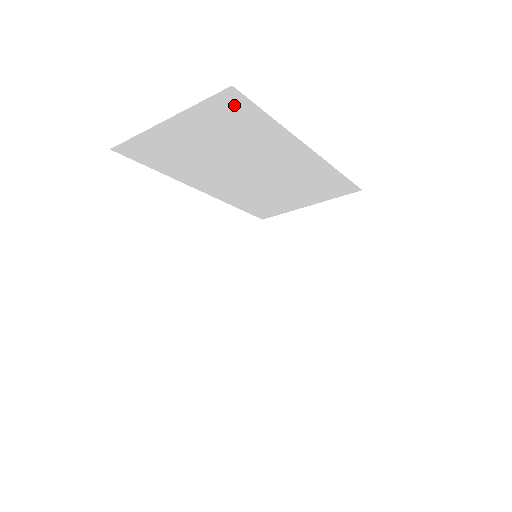
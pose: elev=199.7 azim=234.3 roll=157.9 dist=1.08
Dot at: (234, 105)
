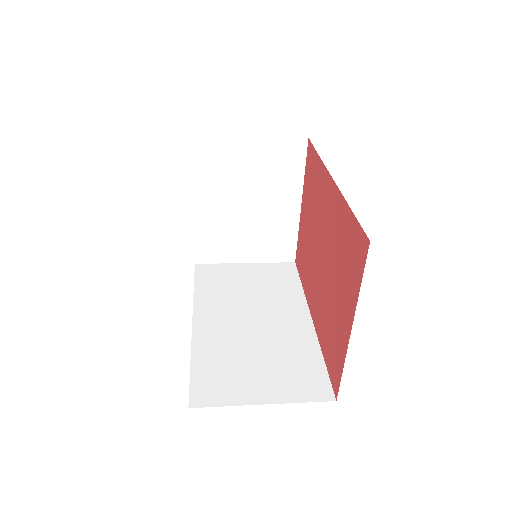
Dot at: occluded
